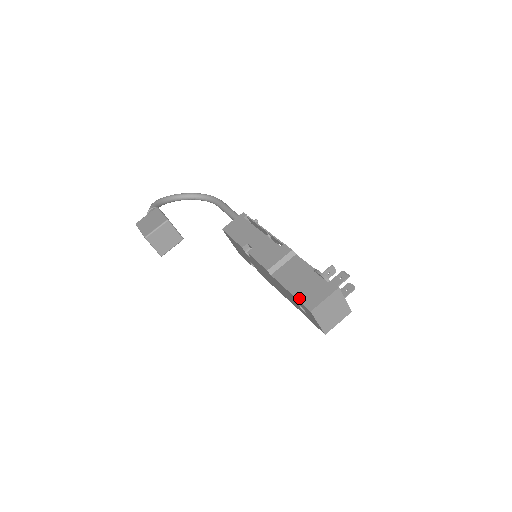
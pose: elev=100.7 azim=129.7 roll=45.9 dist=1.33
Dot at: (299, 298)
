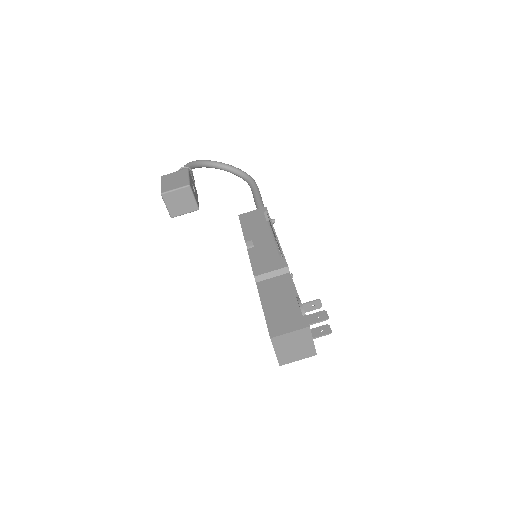
Dot at: (268, 319)
